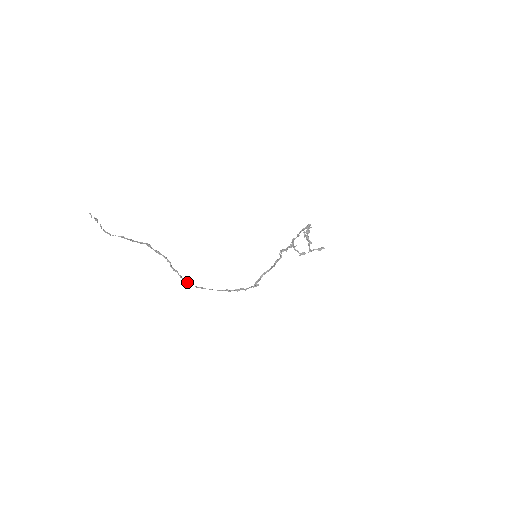
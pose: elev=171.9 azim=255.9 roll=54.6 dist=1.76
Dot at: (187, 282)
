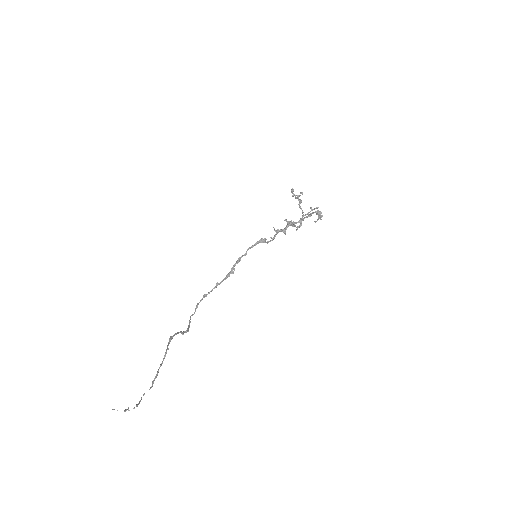
Dot at: (190, 319)
